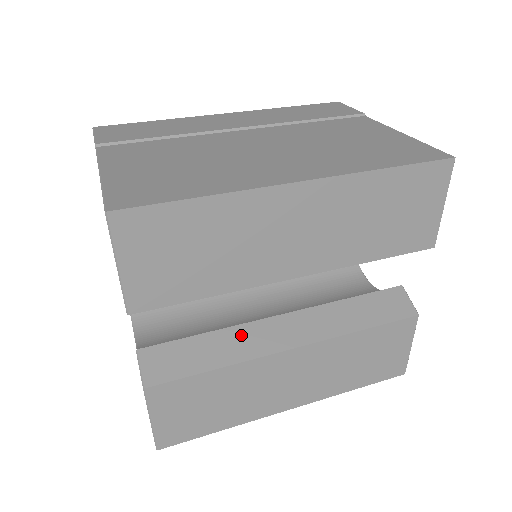
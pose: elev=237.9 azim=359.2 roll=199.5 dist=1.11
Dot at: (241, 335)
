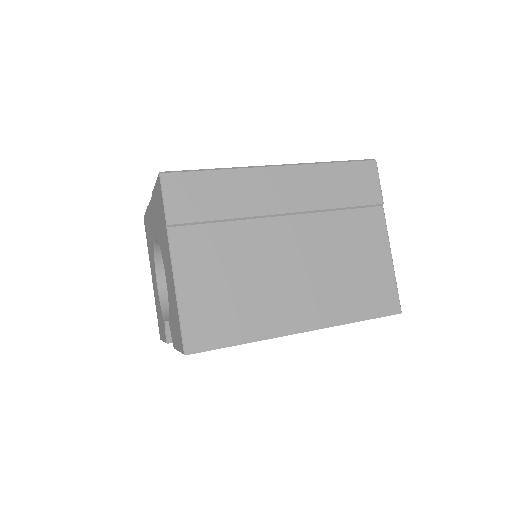
Dot at: occluded
